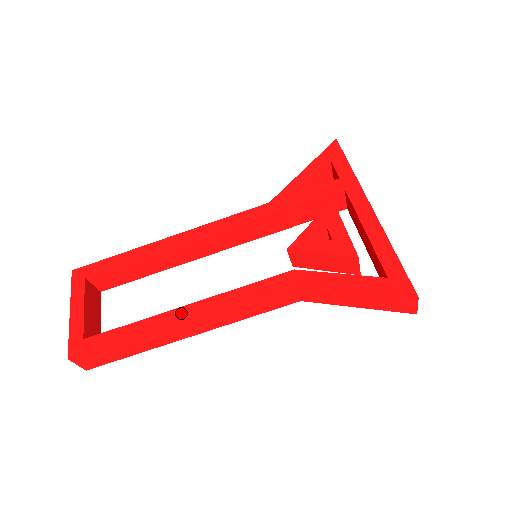
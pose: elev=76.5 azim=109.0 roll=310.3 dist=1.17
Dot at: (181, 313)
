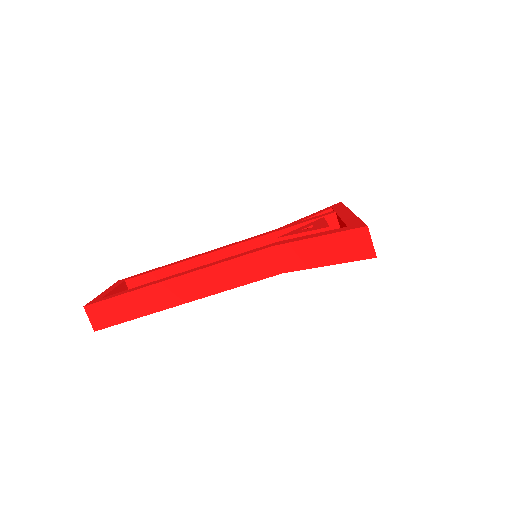
Dot at: (180, 274)
